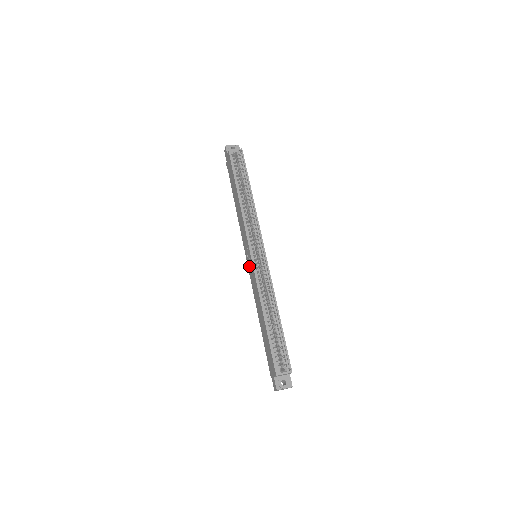
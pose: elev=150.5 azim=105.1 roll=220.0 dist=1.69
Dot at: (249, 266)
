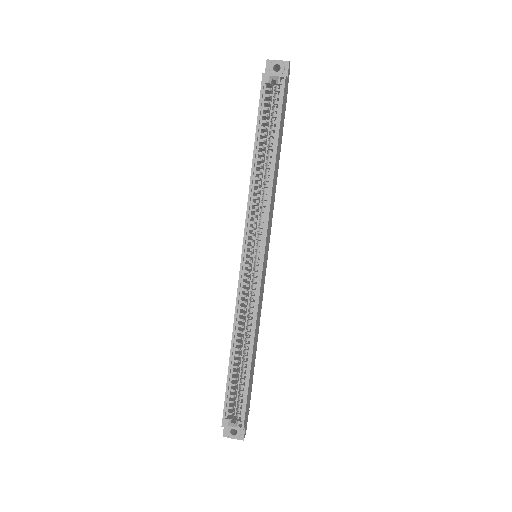
Dot at: occluded
